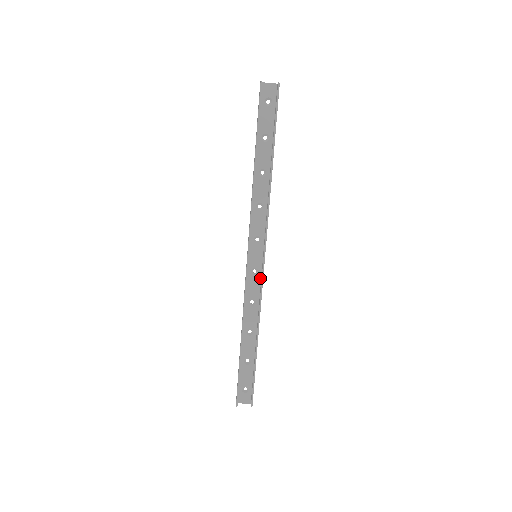
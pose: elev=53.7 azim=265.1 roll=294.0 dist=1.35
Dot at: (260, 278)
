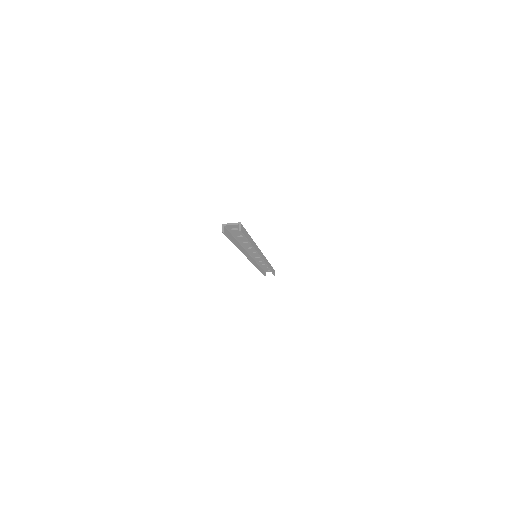
Dot at: occluded
